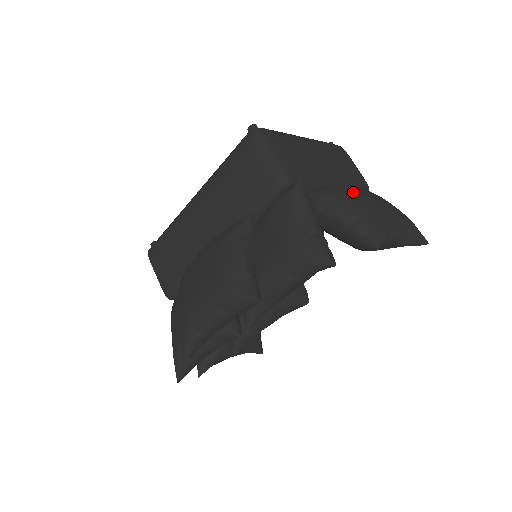
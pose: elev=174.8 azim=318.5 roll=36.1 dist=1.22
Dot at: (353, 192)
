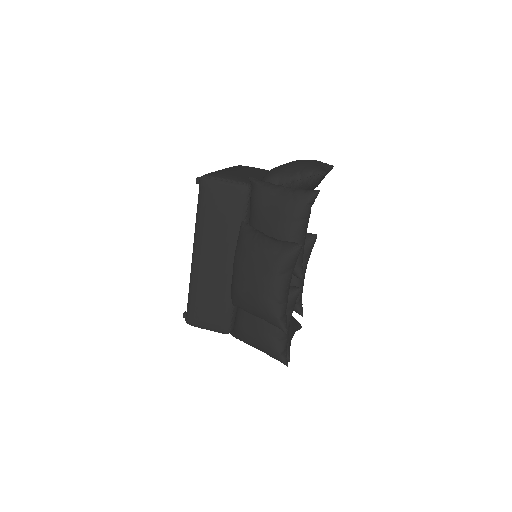
Dot at: (281, 166)
